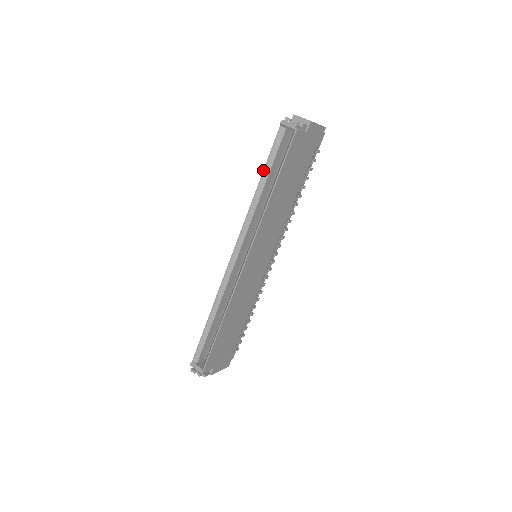
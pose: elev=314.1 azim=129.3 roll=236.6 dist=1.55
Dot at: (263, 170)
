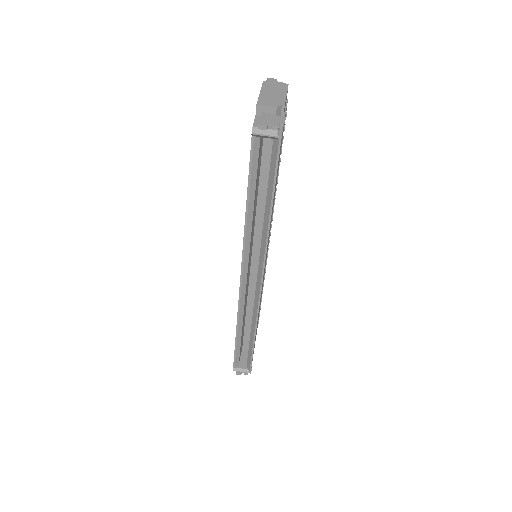
Dot at: (247, 192)
